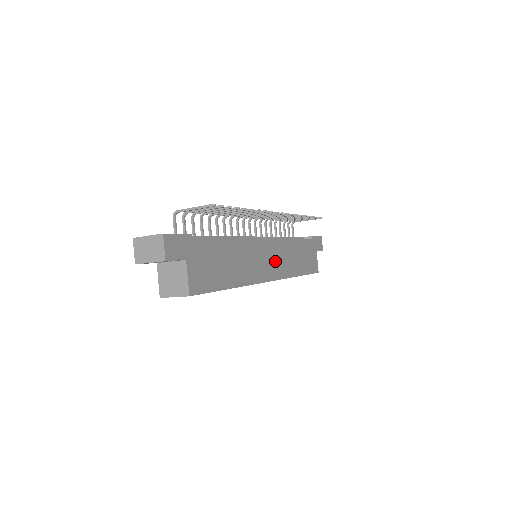
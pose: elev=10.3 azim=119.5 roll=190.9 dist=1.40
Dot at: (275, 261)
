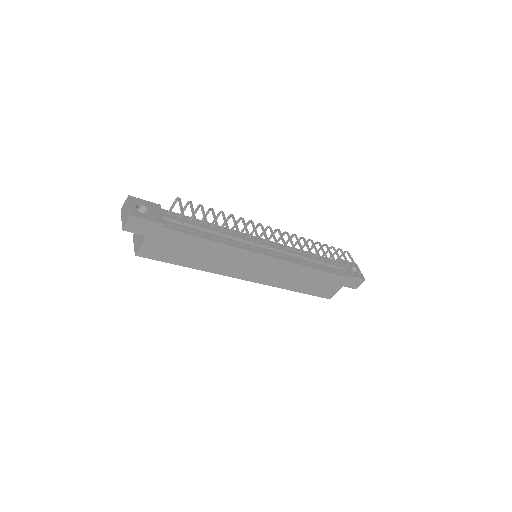
Dot at: (266, 272)
